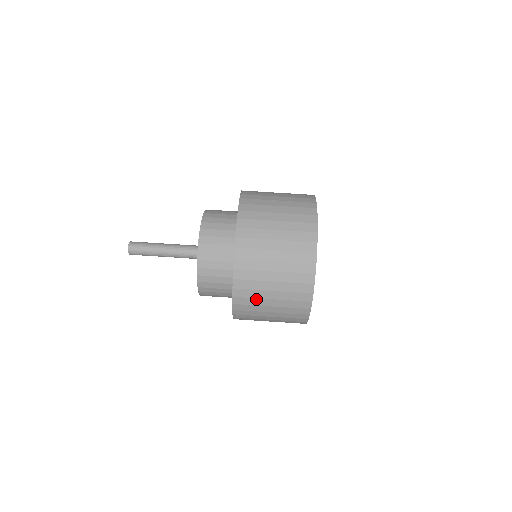
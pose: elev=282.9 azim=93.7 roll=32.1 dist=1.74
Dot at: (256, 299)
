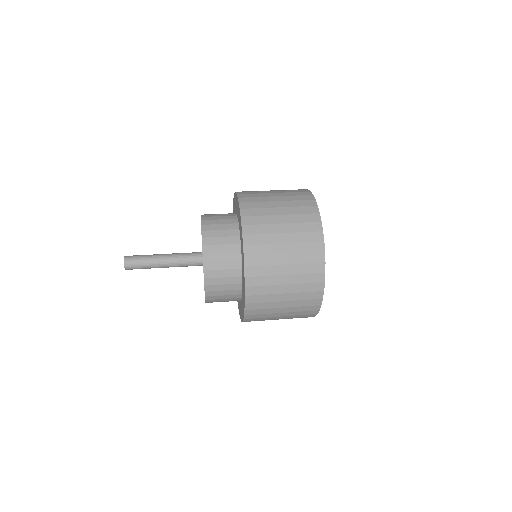
Dot at: (262, 203)
